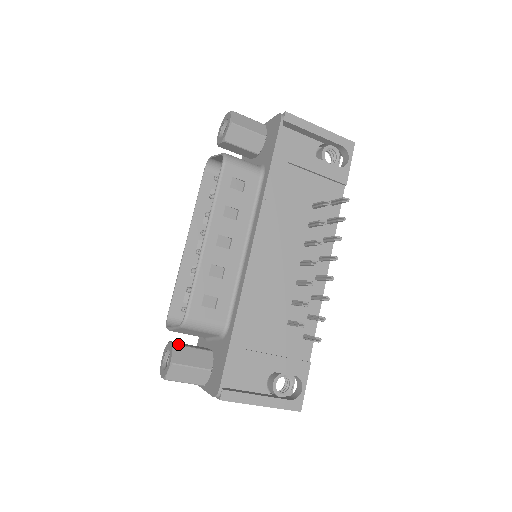
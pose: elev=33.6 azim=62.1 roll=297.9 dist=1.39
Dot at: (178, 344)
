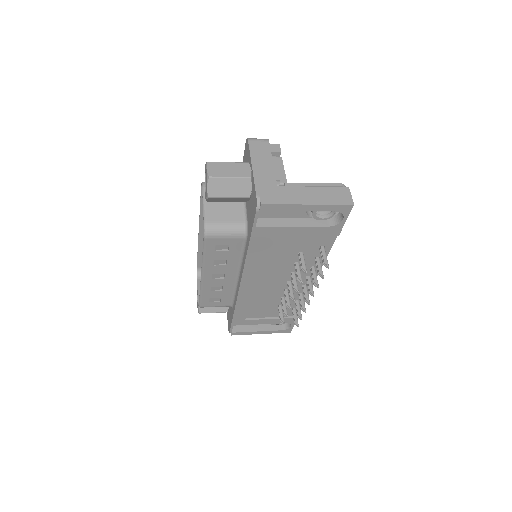
Dot at: occluded
